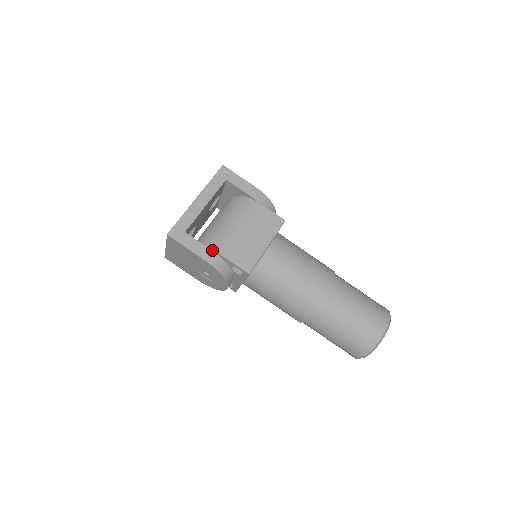
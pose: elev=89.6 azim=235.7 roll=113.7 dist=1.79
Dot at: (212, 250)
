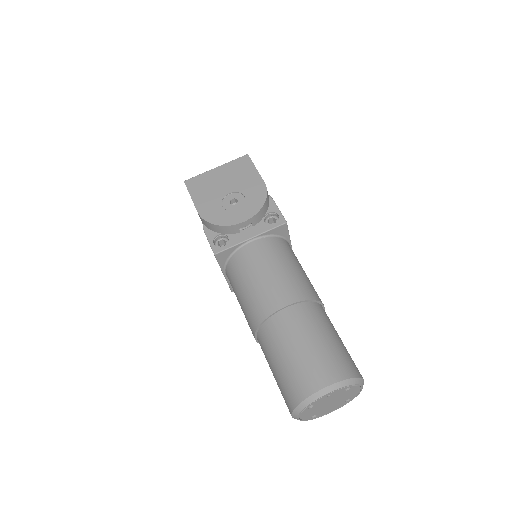
Dot at: occluded
